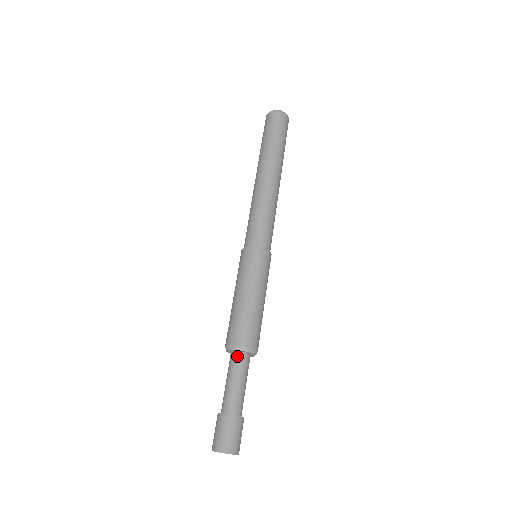
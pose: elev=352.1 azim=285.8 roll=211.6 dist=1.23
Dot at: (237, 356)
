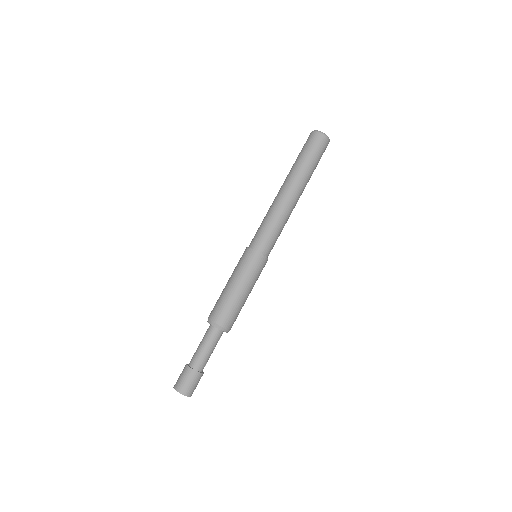
Dot at: (213, 330)
